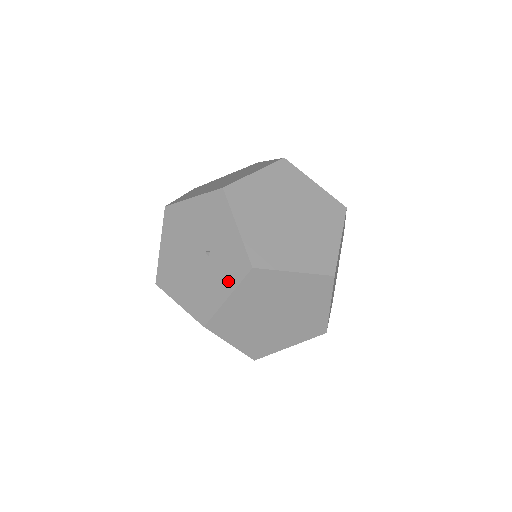
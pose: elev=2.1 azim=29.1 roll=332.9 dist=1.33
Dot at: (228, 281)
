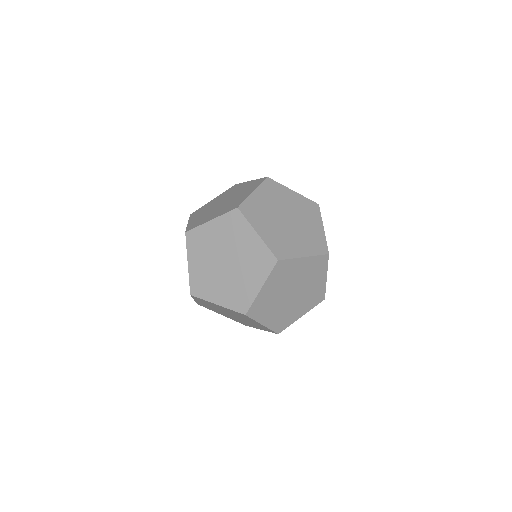
Dot at: occluded
